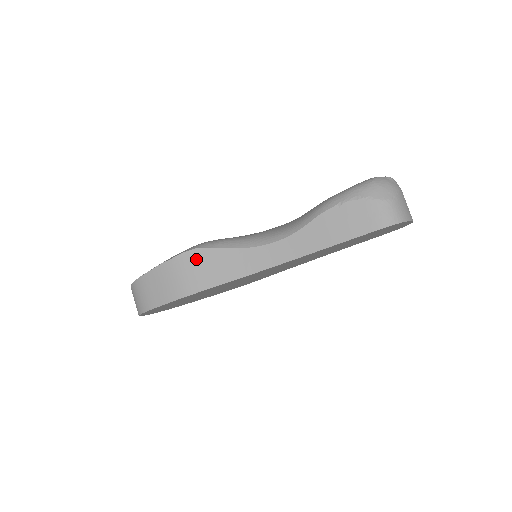
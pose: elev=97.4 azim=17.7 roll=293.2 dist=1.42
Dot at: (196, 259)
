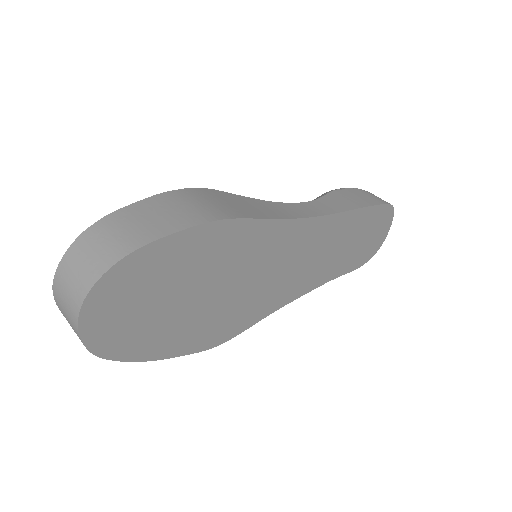
Dot at: (217, 195)
